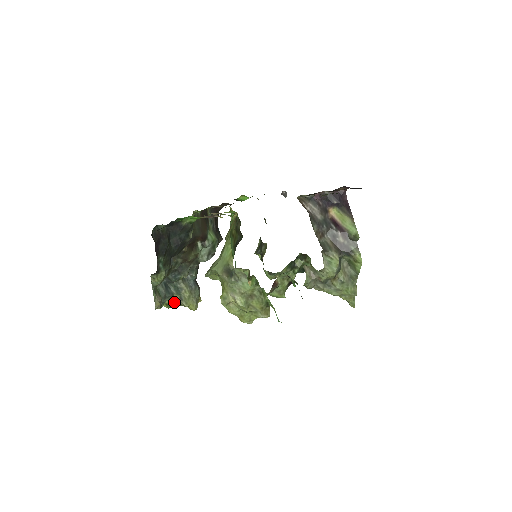
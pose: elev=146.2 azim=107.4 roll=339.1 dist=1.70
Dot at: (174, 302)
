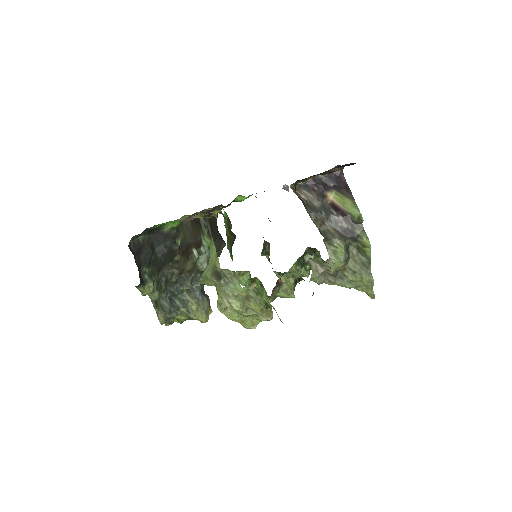
Dot at: (184, 316)
